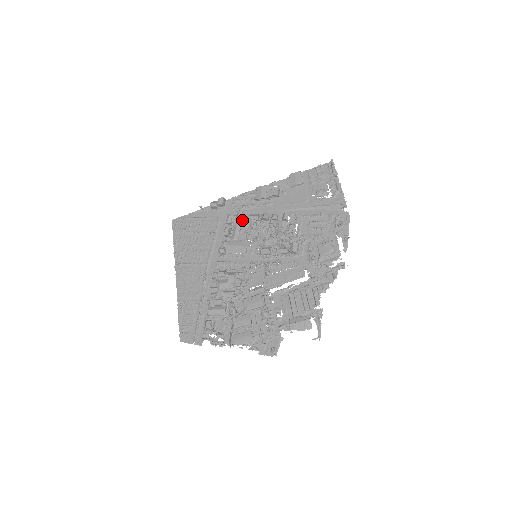
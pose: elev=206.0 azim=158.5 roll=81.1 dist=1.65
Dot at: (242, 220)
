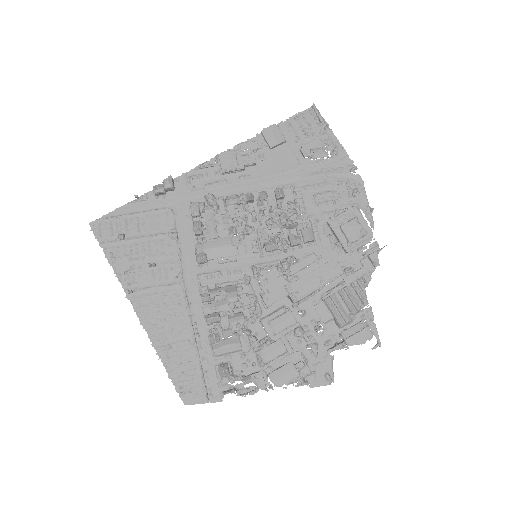
Dot at: (217, 208)
